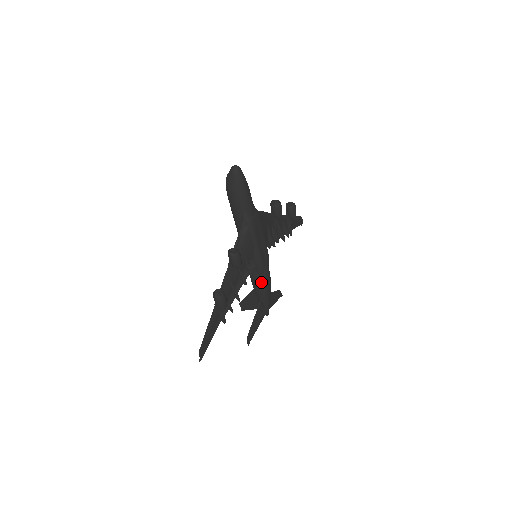
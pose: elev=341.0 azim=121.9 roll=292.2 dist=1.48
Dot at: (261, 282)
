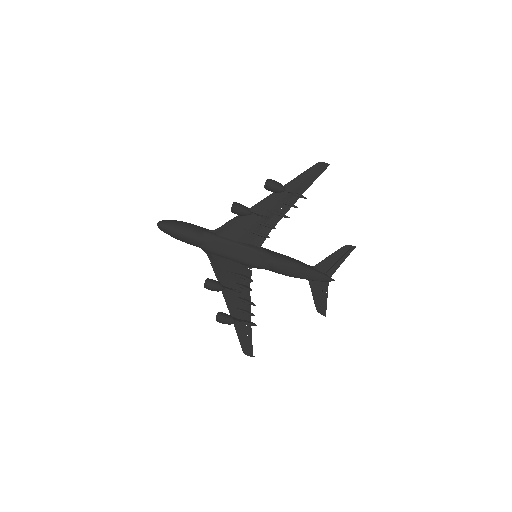
Dot at: (279, 273)
